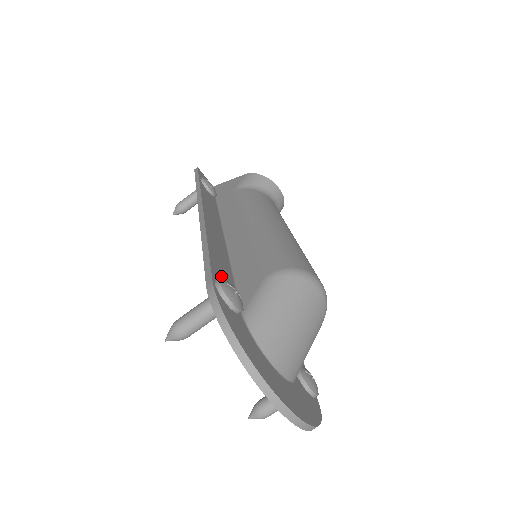
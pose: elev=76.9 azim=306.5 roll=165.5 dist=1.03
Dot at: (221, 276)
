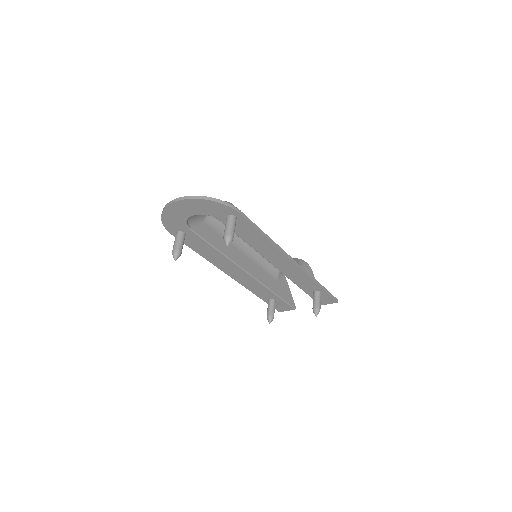
Dot at: occluded
